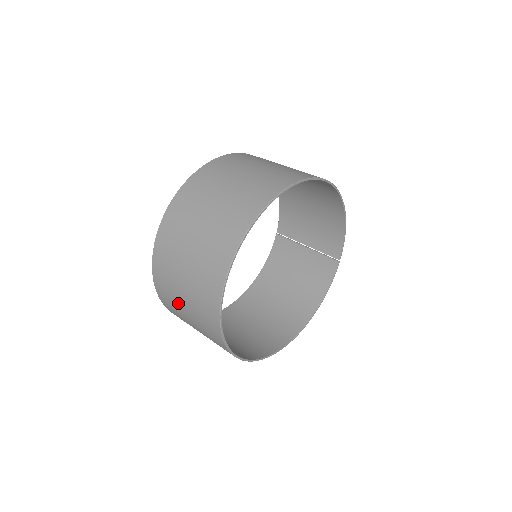
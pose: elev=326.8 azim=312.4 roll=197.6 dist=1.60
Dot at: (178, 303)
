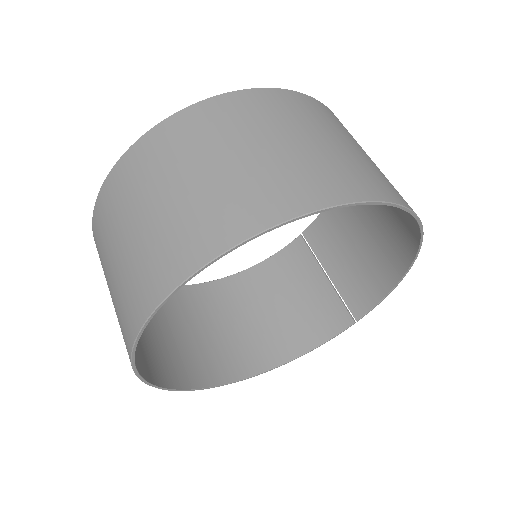
Dot at: (106, 259)
